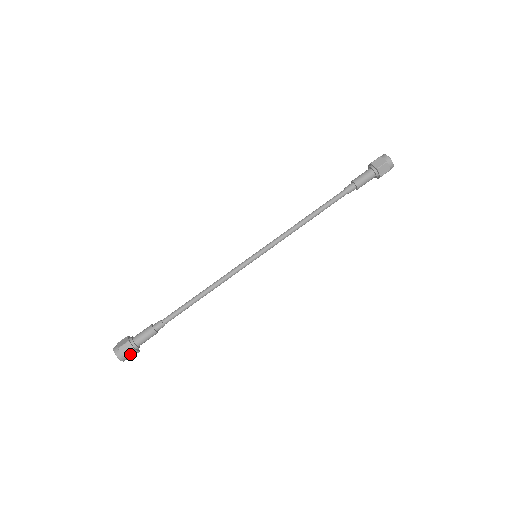
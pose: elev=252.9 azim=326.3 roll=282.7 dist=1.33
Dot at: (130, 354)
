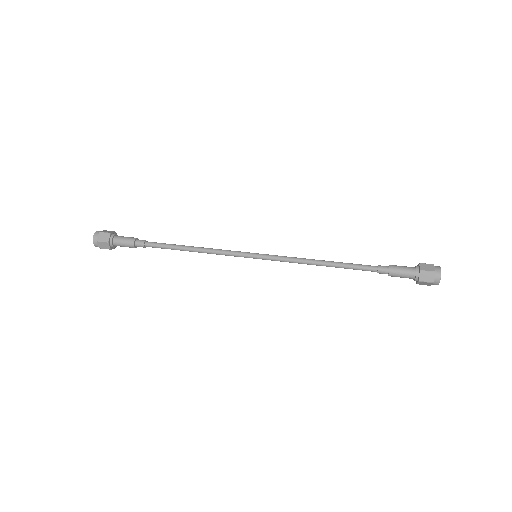
Dot at: (103, 244)
